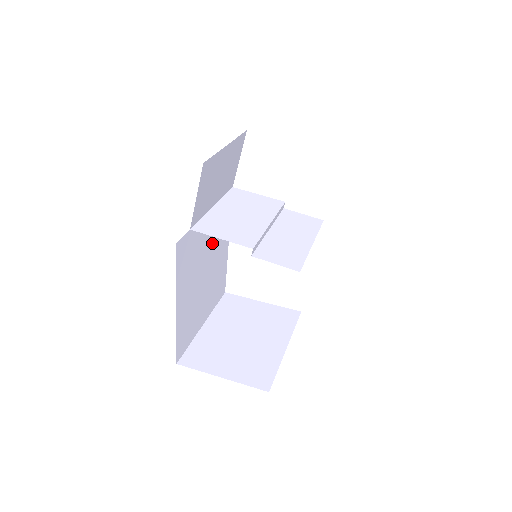
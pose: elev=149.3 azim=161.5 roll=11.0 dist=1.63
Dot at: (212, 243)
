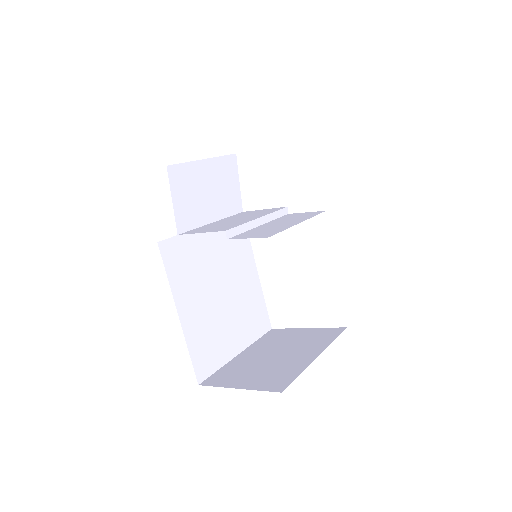
Dot at: (224, 262)
